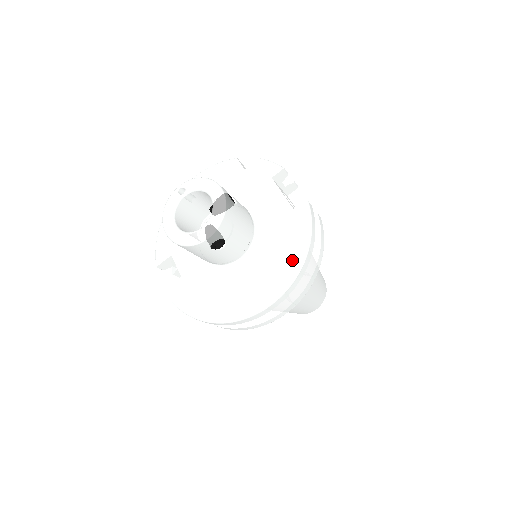
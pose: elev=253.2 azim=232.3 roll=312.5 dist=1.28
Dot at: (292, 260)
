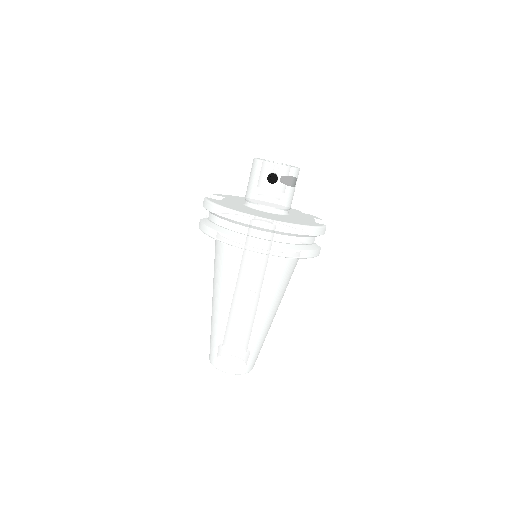
Dot at: (296, 222)
